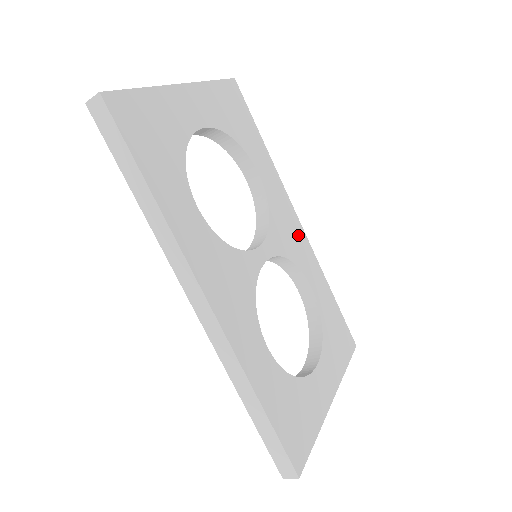
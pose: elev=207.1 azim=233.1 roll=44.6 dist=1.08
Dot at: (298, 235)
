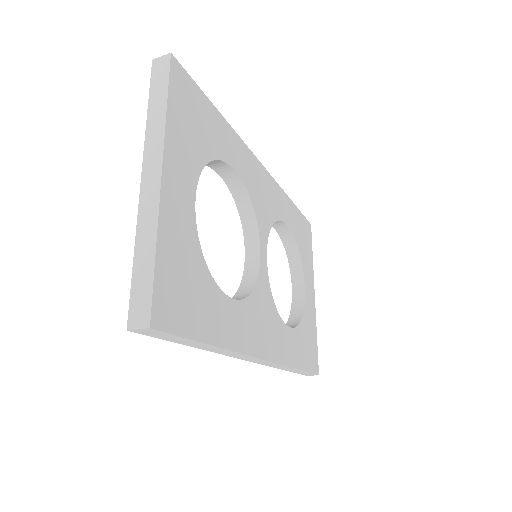
Dot at: (267, 185)
